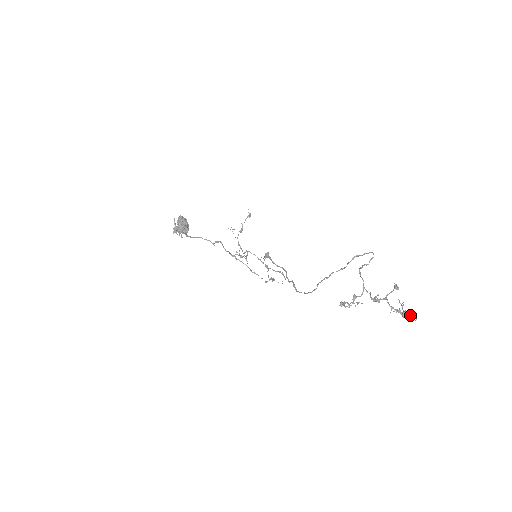
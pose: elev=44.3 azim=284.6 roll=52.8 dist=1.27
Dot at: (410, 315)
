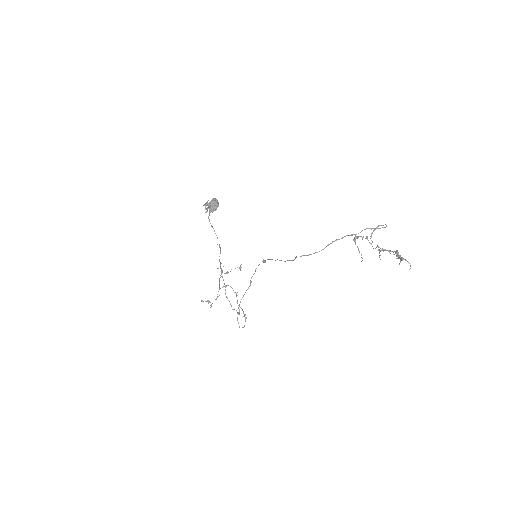
Dot at: (407, 261)
